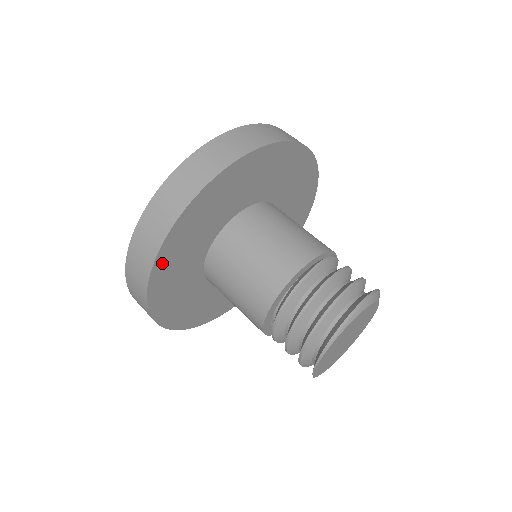
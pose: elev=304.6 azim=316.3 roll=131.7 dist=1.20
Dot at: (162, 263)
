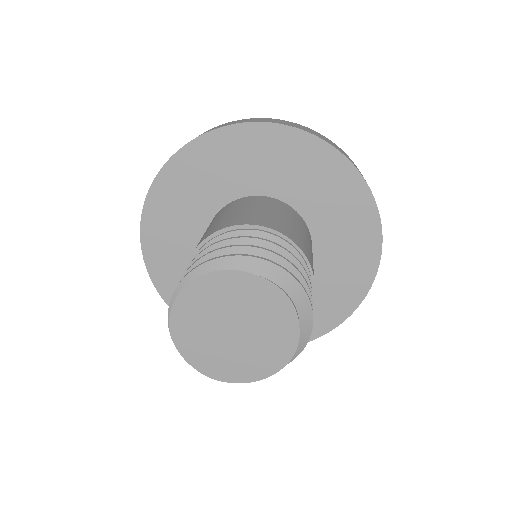
Dot at: (155, 265)
